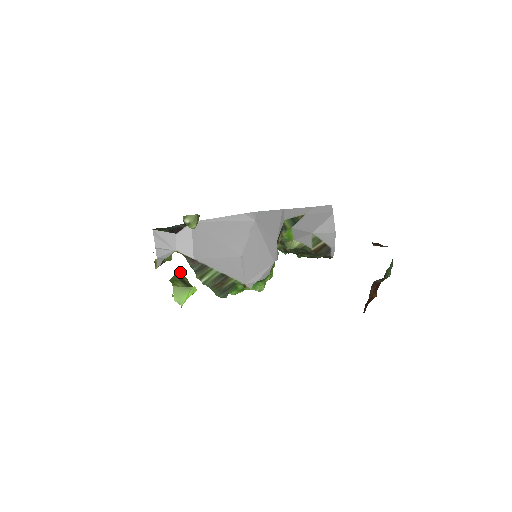
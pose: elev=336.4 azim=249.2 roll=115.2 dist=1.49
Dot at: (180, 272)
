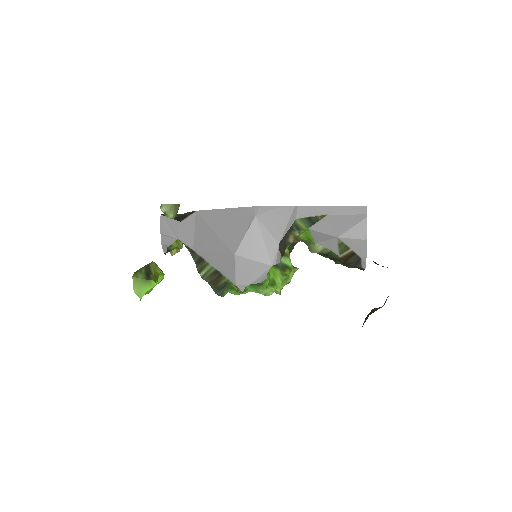
Dot at: (153, 263)
